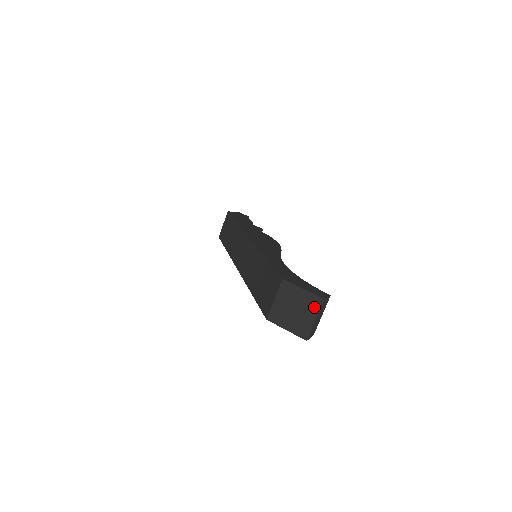
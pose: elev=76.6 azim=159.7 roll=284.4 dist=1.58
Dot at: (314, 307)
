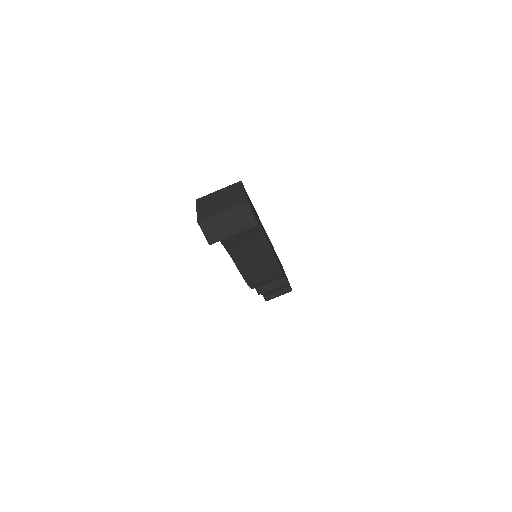
Dot at: (234, 203)
